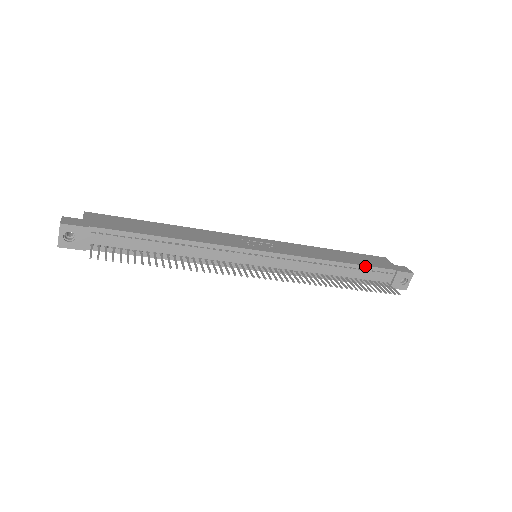
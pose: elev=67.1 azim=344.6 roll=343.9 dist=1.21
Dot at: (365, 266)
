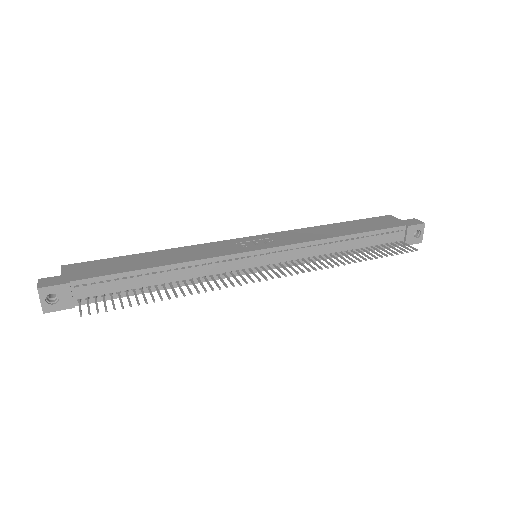
Dot at: (373, 231)
